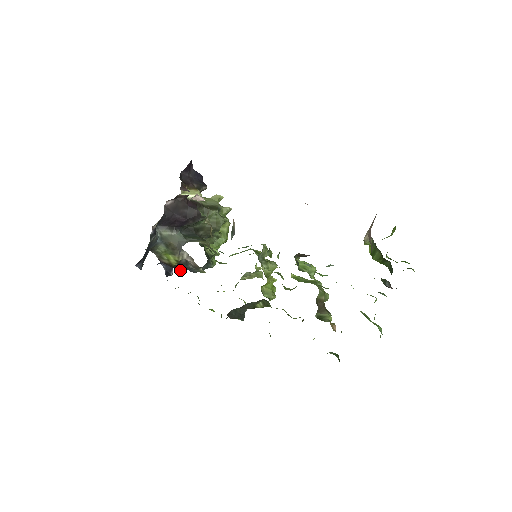
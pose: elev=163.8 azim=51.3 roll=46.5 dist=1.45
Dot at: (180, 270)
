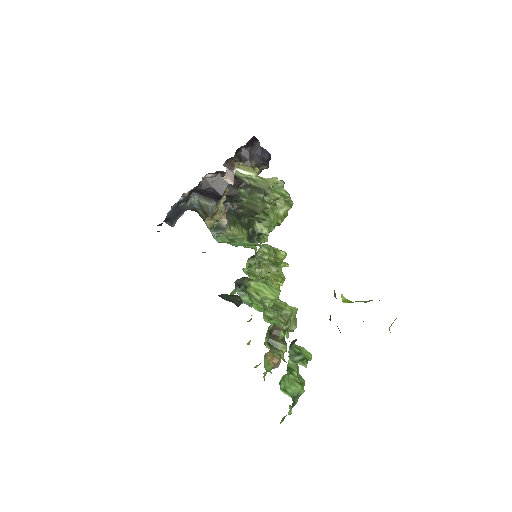
Dot at: occluded
